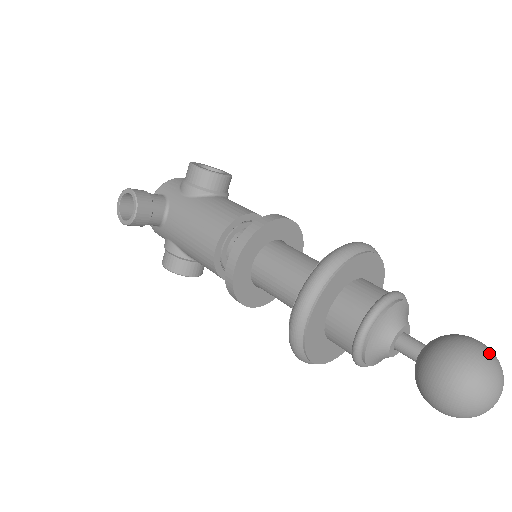
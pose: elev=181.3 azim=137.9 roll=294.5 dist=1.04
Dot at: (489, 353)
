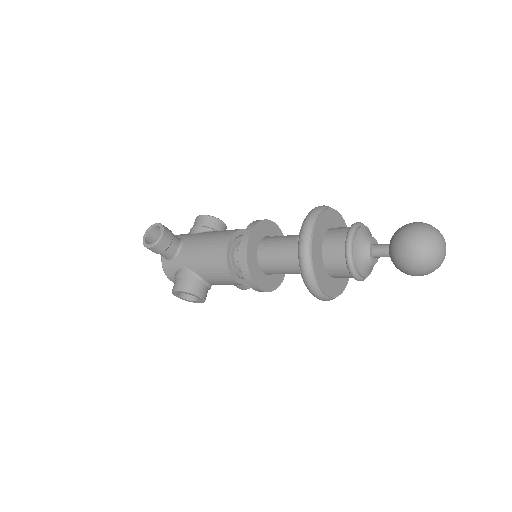
Dot at: occluded
